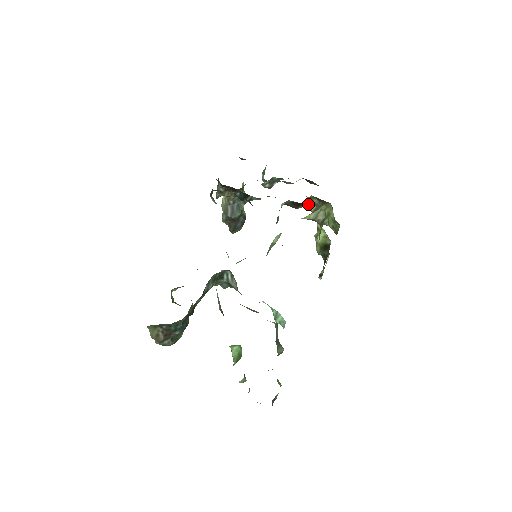
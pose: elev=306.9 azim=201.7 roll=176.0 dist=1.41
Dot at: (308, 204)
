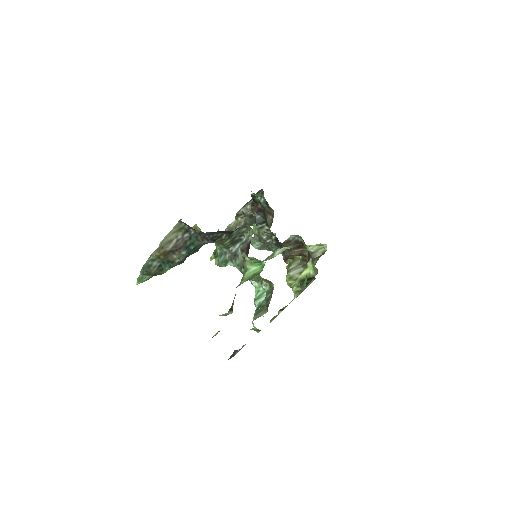
Dot at: (303, 251)
